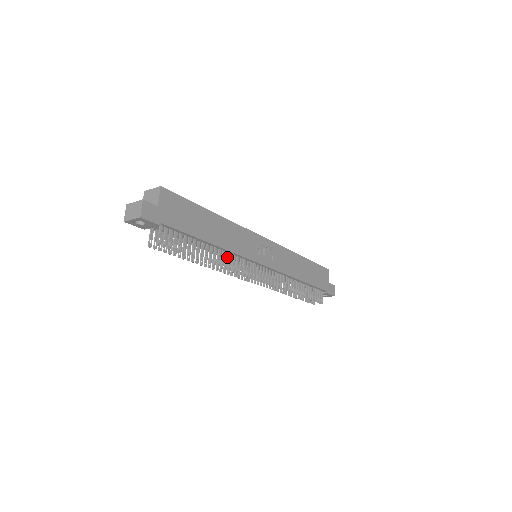
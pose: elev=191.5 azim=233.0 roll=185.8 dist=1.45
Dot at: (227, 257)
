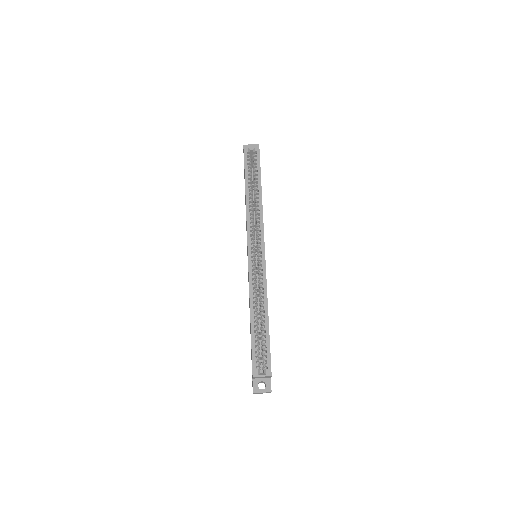
Dot at: occluded
